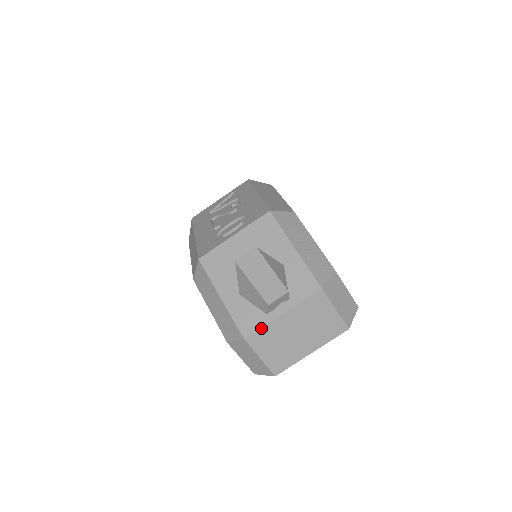
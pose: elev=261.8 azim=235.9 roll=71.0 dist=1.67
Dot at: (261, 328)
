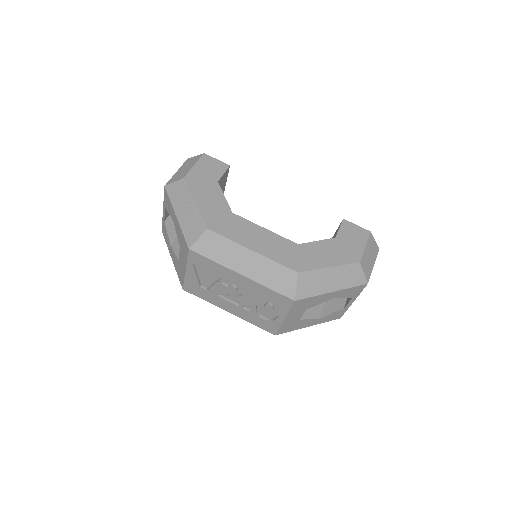
Dot at: occluded
